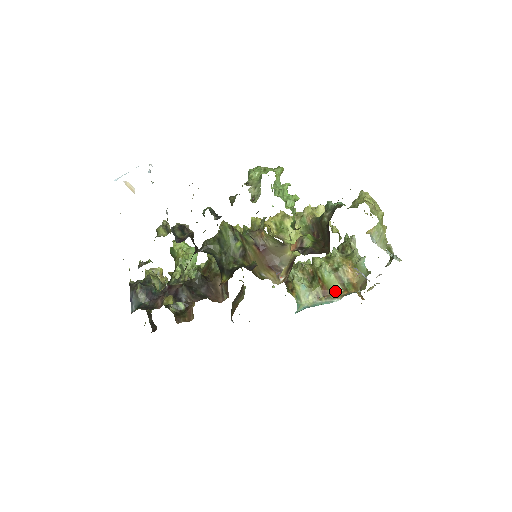
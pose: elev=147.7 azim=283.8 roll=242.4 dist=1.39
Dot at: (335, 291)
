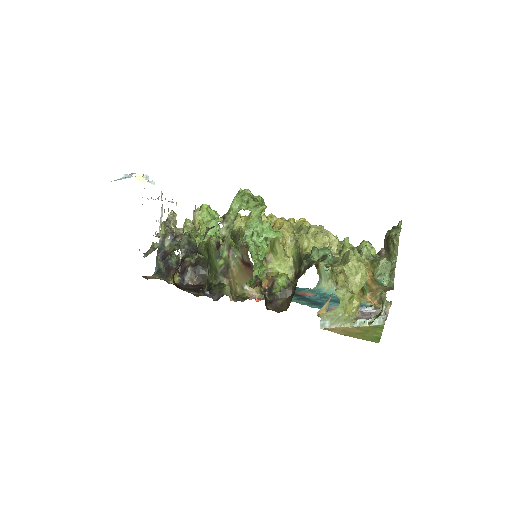
Dot at: occluded
